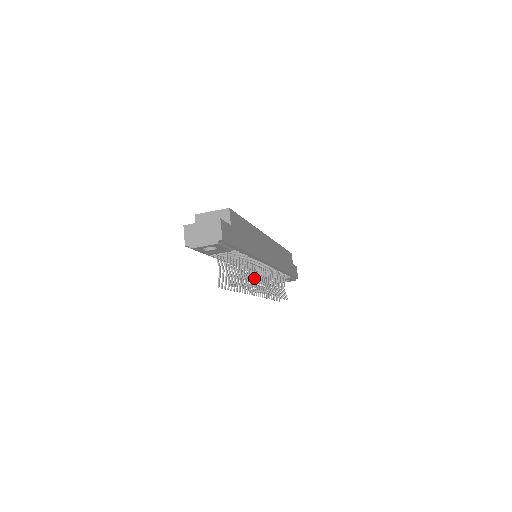
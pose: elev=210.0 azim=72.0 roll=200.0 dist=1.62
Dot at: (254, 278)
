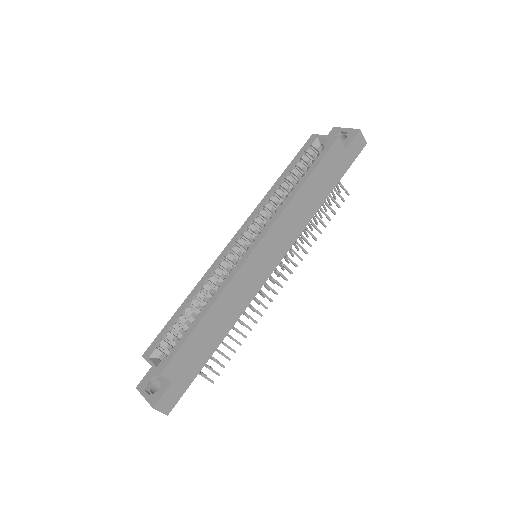
Dot at: occluded
